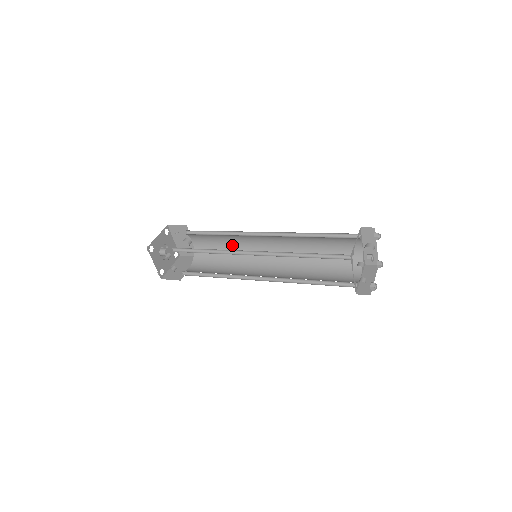
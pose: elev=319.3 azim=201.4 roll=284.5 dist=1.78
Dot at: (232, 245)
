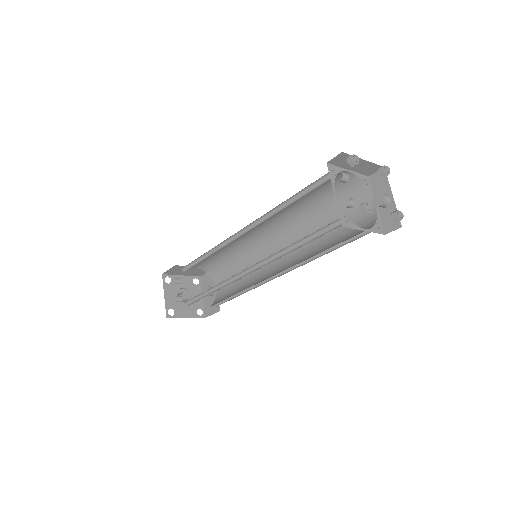
Dot at: (248, 275)
